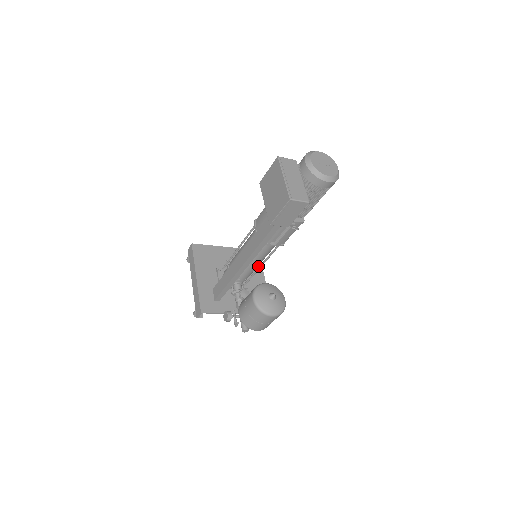
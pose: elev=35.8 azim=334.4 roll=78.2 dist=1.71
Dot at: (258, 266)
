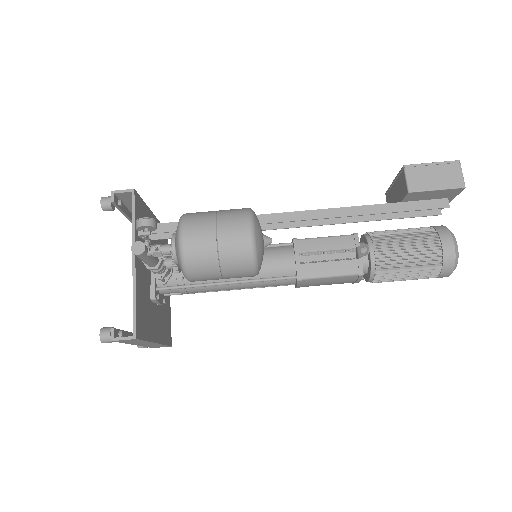
Dot at: (164, 336)
